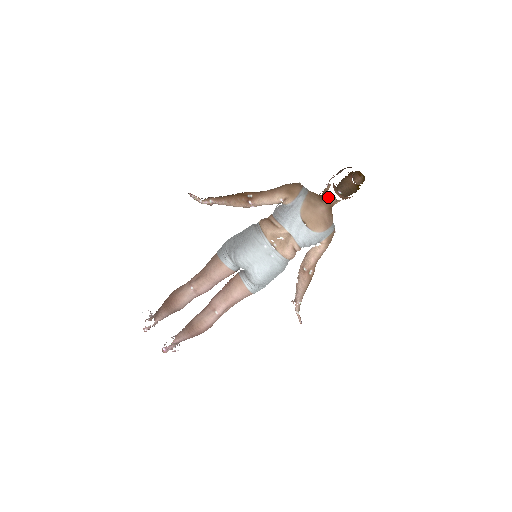
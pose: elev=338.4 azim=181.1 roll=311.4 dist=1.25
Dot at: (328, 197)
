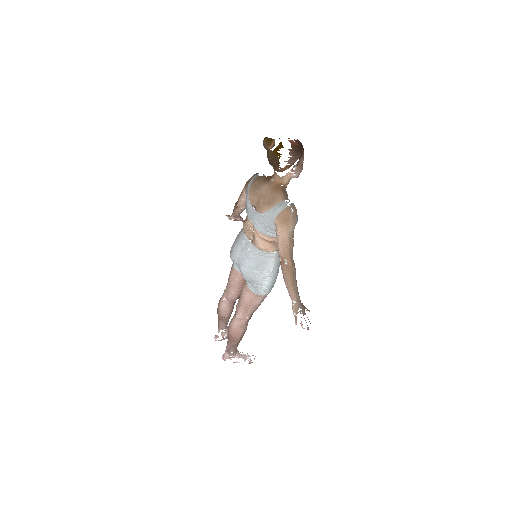
Dot at: (273, 176)
